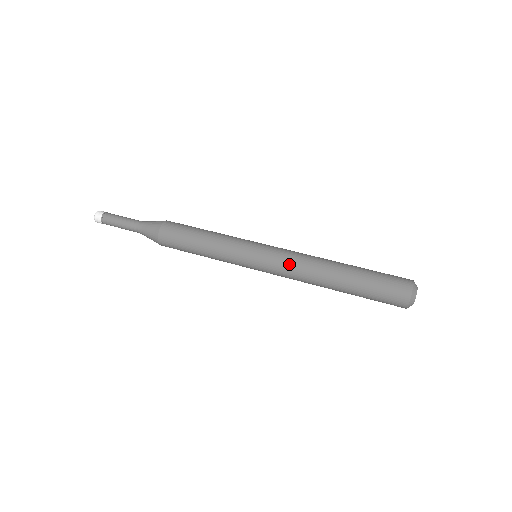
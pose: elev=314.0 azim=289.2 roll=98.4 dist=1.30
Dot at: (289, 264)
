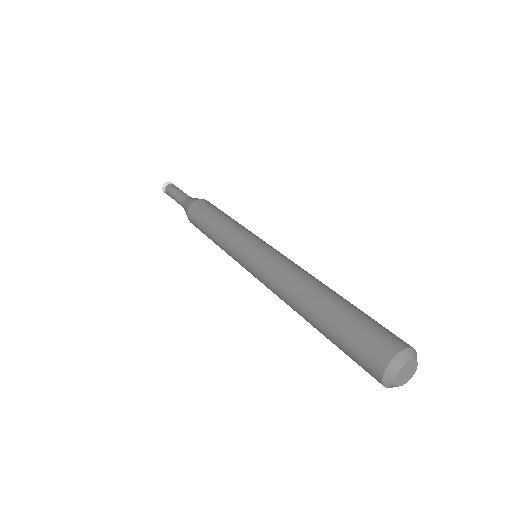
Dot at: (267, 280)
